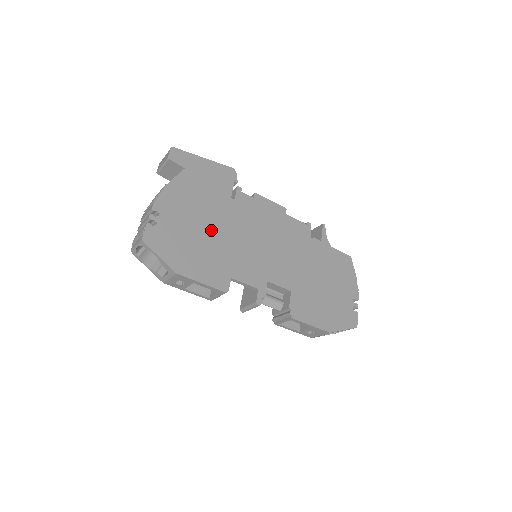
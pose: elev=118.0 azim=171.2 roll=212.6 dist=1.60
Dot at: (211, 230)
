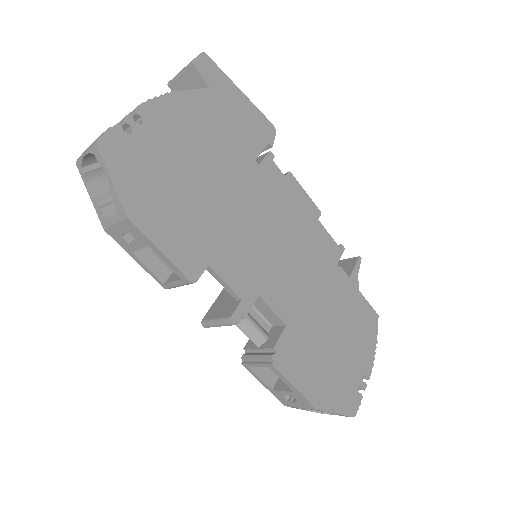
Dot at: (209, 185)
